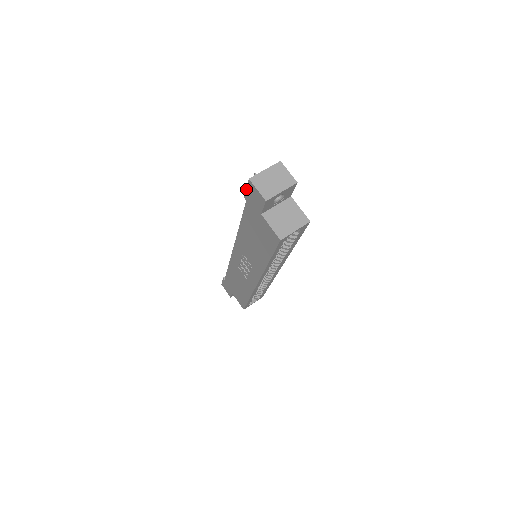
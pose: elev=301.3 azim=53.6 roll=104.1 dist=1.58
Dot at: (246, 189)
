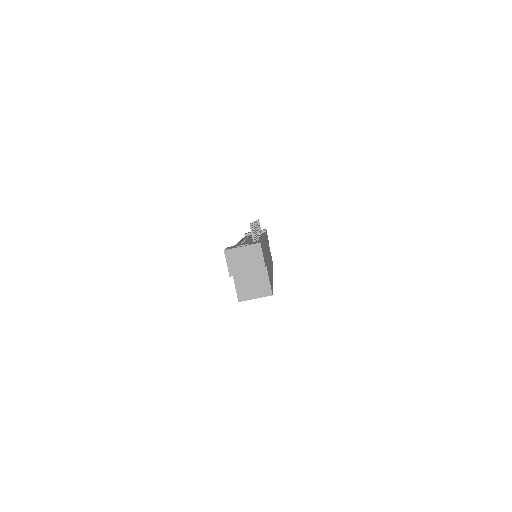
Dot at: occluded
